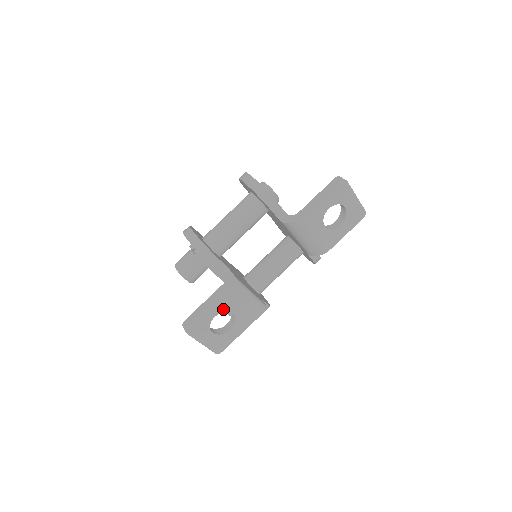
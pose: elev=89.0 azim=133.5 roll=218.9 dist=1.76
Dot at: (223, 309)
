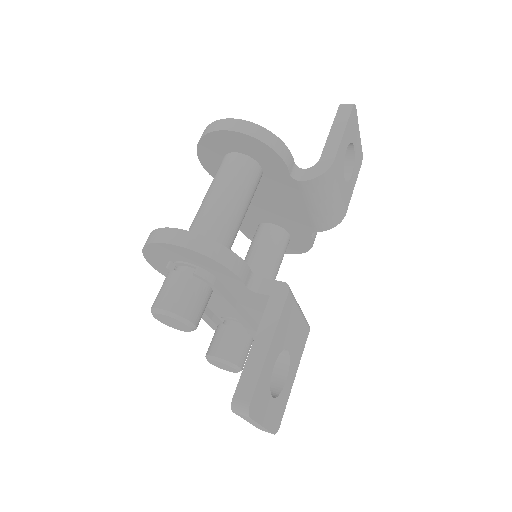
Dot at: (280, 346)
